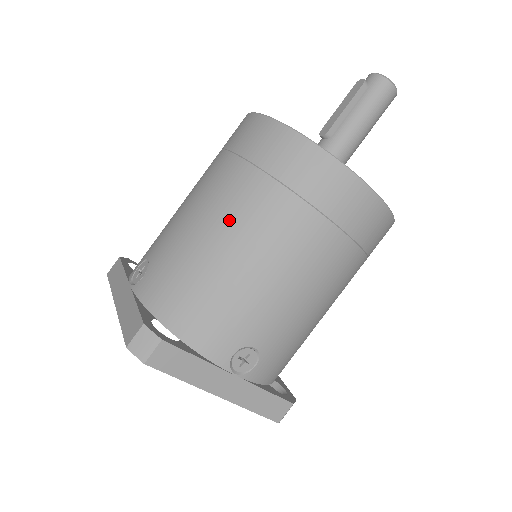
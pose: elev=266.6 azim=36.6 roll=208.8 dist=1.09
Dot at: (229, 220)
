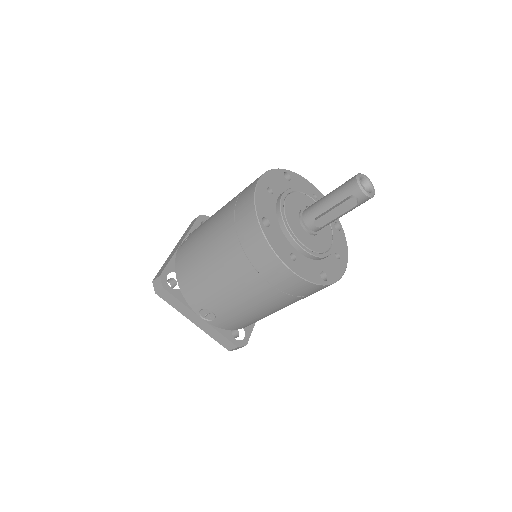
Dot at: (274, 309)
